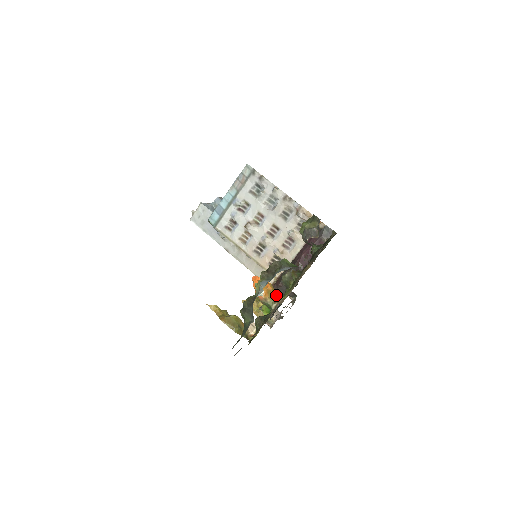
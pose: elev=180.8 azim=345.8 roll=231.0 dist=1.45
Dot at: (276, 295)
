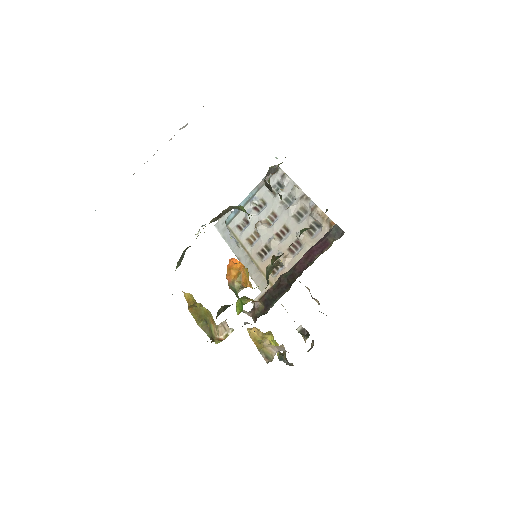
Dot at: (249, 283)
